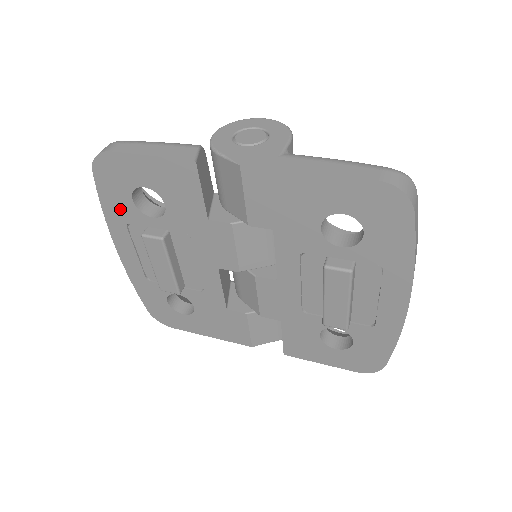
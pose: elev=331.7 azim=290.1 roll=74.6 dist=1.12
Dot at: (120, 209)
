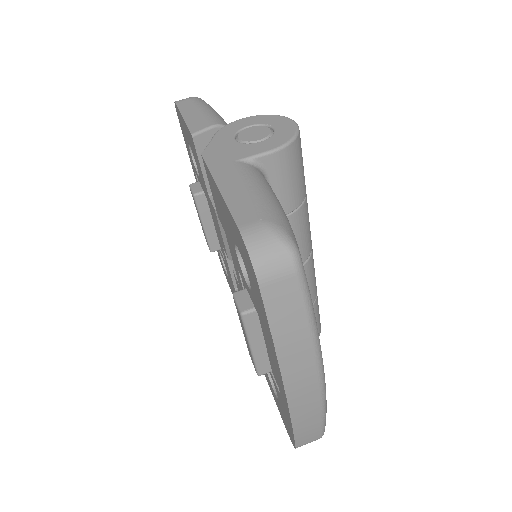
Dot at: (190, 156)
